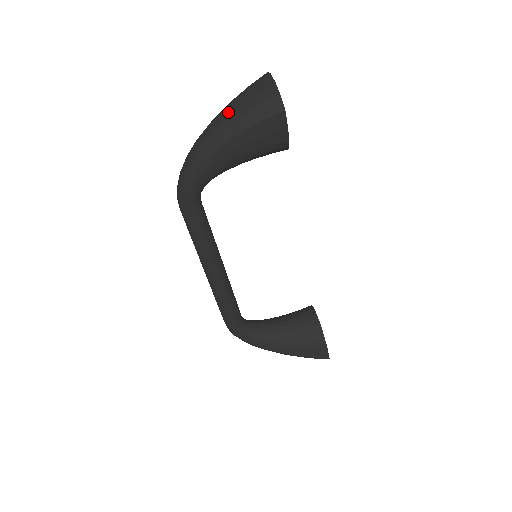
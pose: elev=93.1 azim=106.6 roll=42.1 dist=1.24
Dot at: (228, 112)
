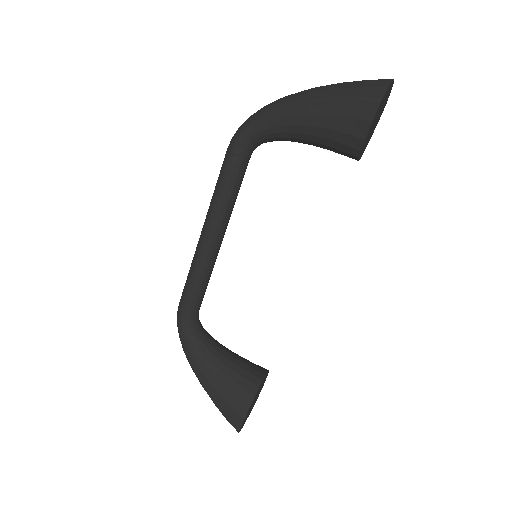
Dot at: (332, 84)
